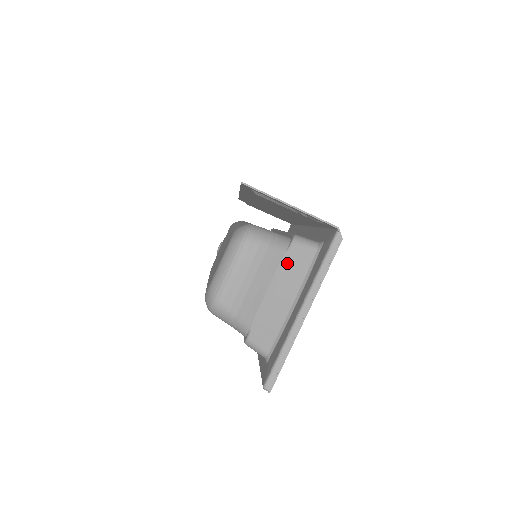
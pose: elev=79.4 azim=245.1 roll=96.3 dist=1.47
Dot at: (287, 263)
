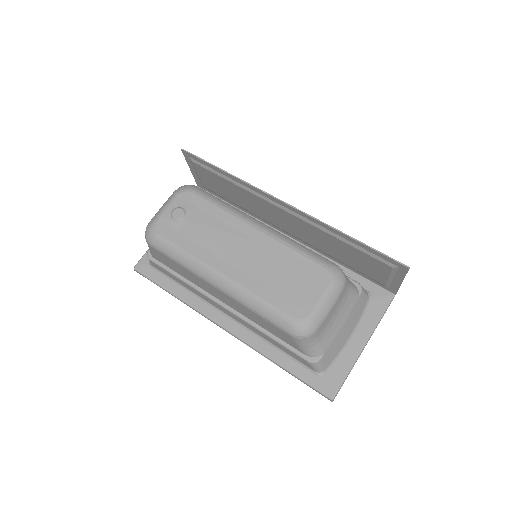
Dot at: (357, 307)
